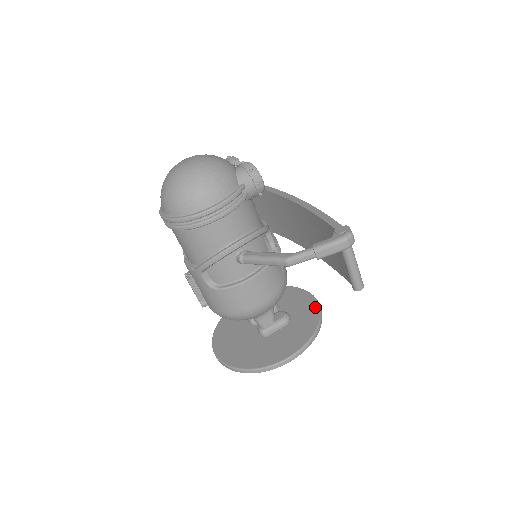
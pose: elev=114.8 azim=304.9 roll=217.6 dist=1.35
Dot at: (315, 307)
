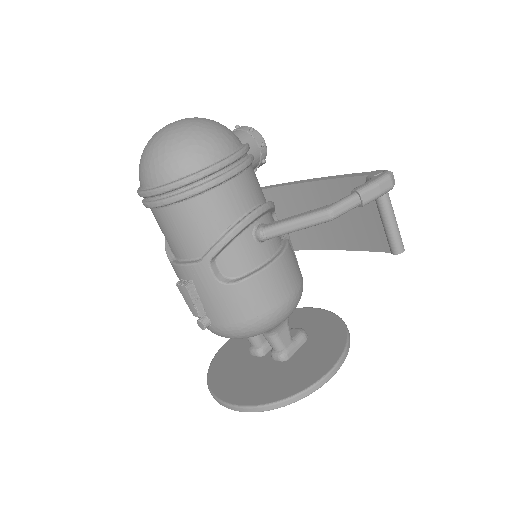
Dot at: (330, 315)
